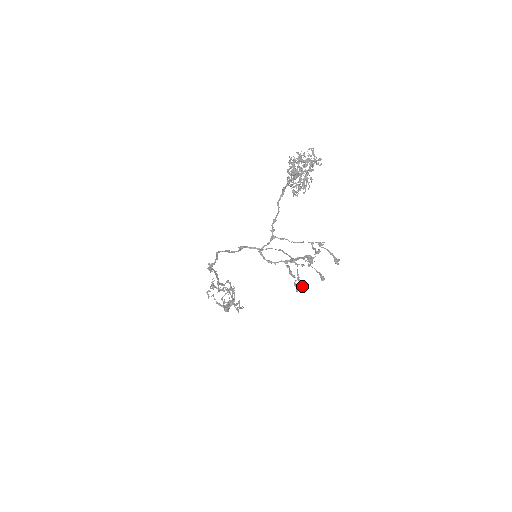
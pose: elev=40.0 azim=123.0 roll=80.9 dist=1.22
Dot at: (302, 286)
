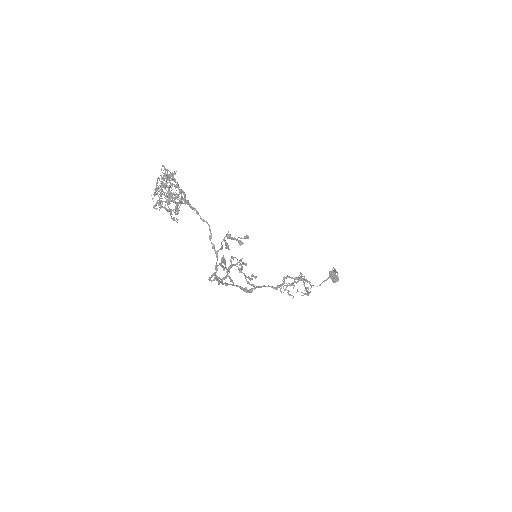
Dot at: occluded
